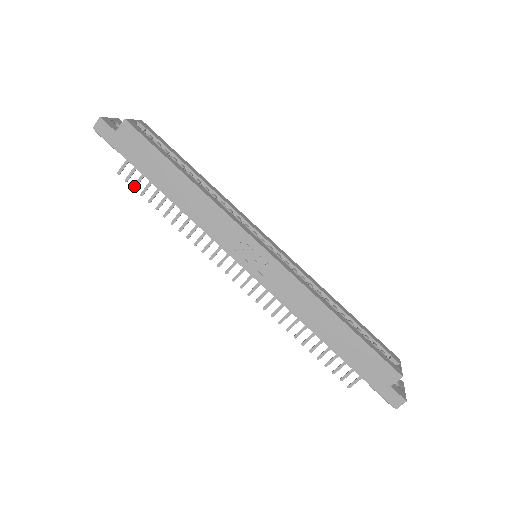
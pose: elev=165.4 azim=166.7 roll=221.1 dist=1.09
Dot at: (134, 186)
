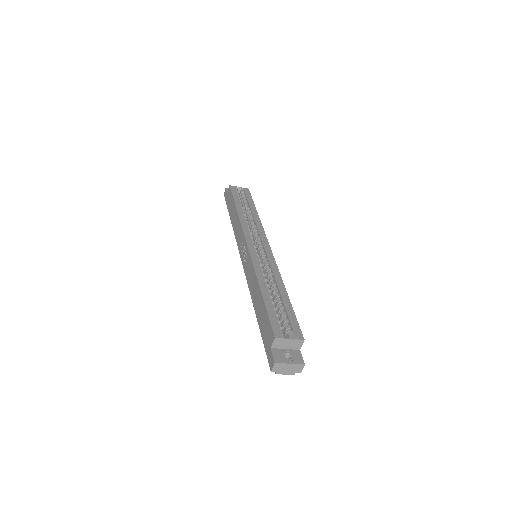
Dot at: occluded
